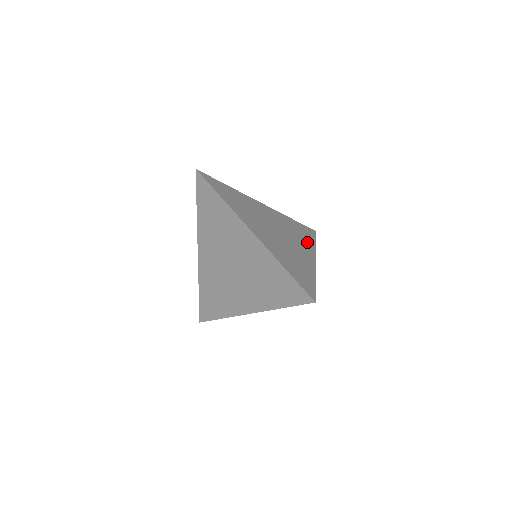
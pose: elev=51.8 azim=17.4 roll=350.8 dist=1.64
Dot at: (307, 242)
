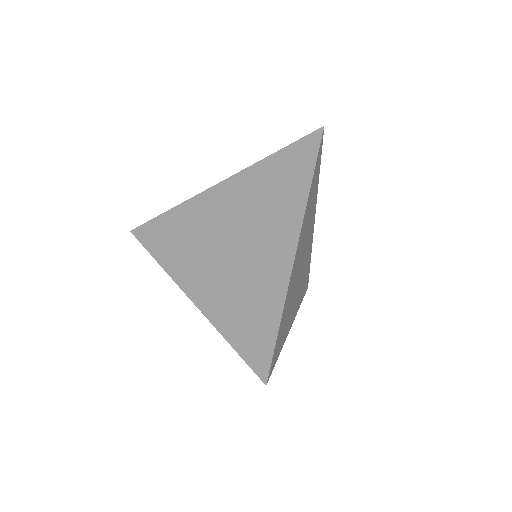
Dot at: occluded
